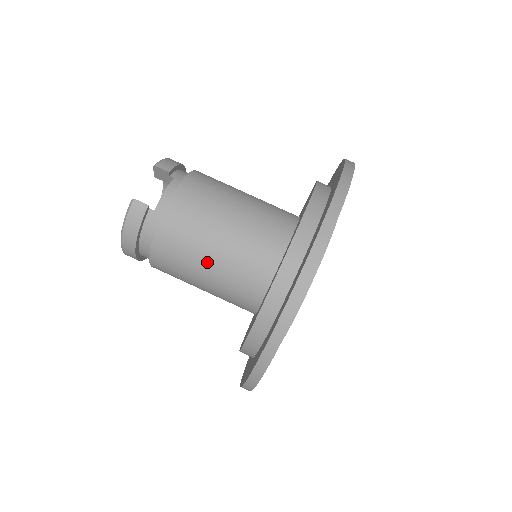
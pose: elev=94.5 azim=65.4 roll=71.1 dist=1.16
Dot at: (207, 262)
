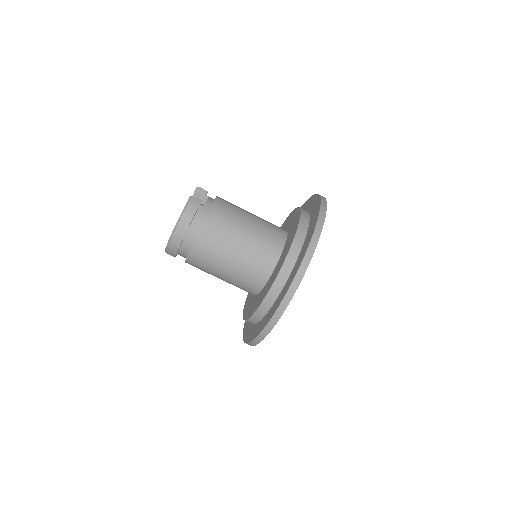
Dot at: (240, 238)
